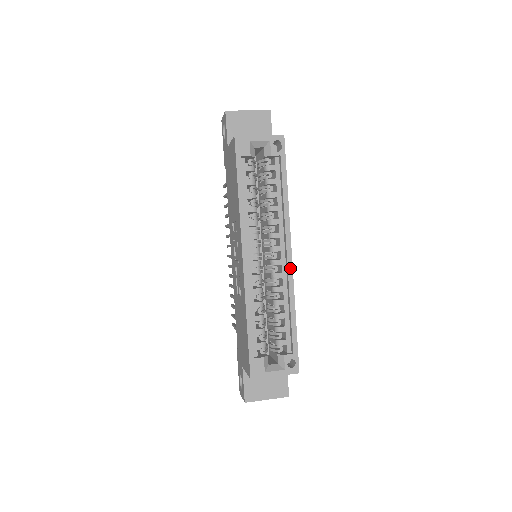
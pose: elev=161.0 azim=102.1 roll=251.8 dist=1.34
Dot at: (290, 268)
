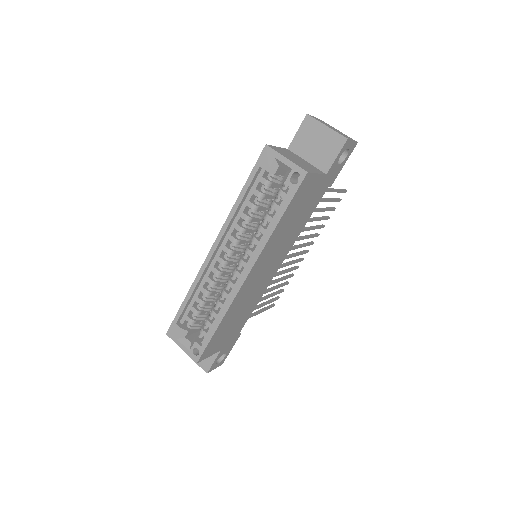
Dot at: (239, 286)
